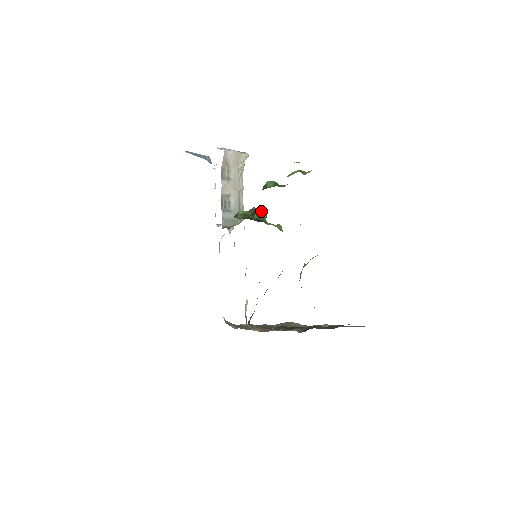
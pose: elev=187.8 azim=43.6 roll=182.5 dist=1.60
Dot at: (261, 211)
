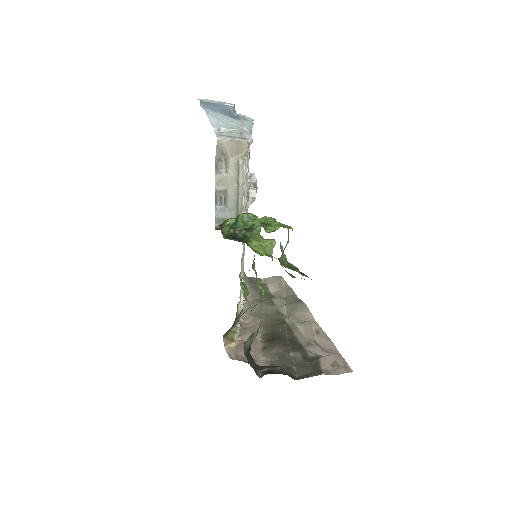
Dot at: occluded
